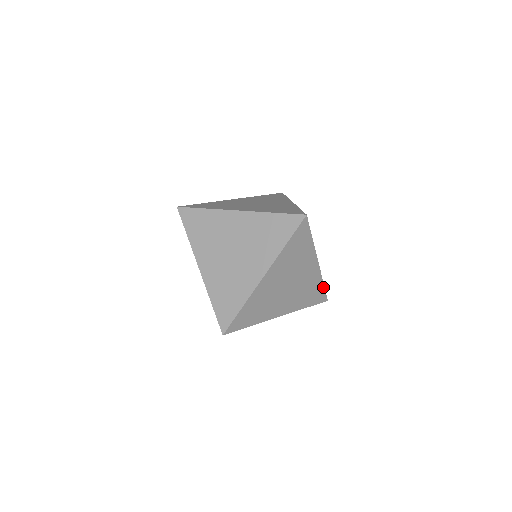
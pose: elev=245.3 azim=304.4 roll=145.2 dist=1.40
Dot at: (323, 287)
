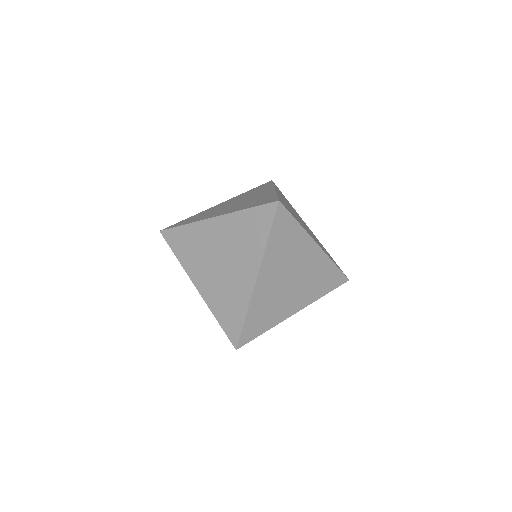
Dot at: (336, 268)
